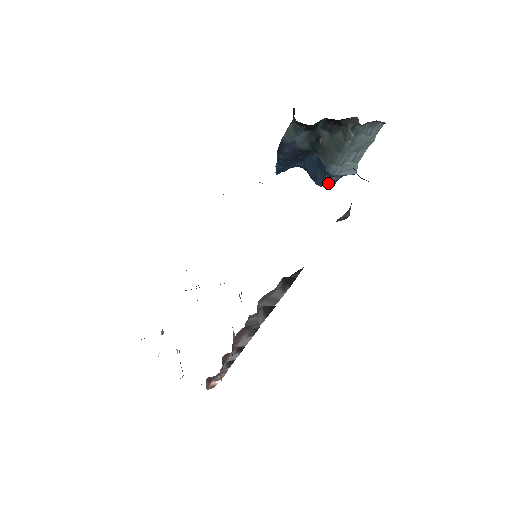
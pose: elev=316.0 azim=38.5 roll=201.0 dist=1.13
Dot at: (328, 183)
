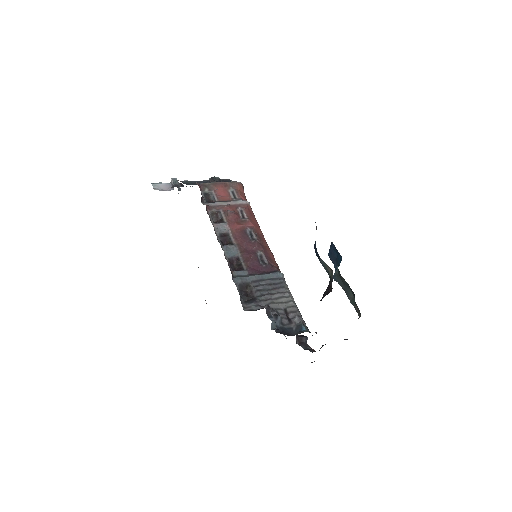
Dot at: occluded
